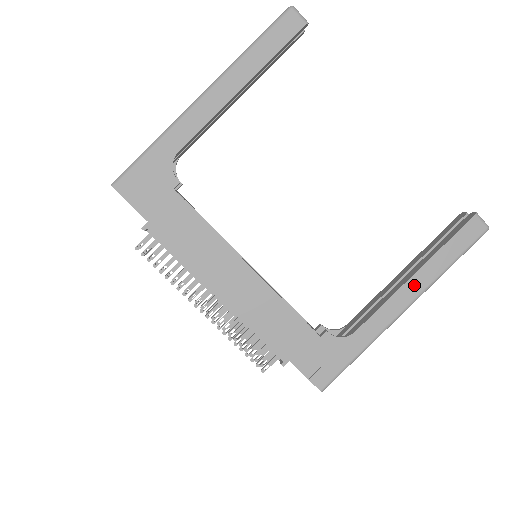
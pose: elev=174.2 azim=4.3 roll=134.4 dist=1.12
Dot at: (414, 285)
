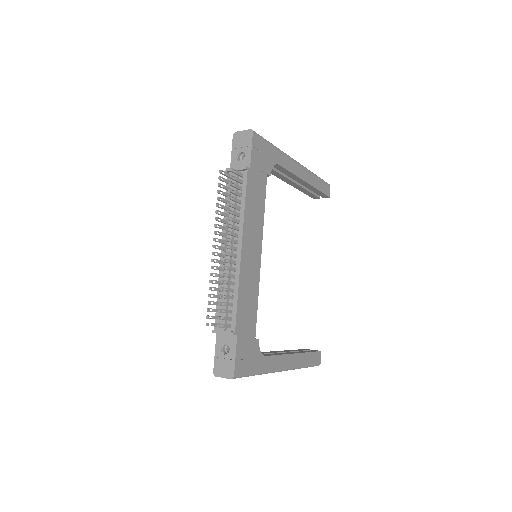
Dot at: (294, 359)
